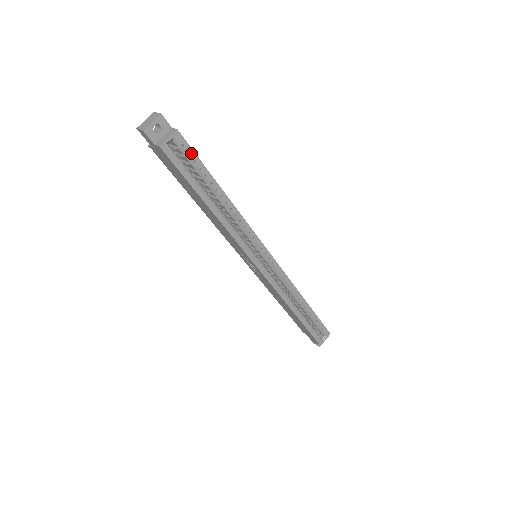
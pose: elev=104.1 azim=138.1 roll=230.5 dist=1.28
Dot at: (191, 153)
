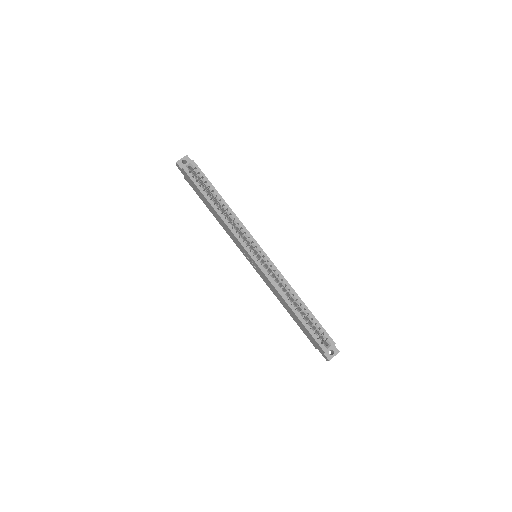
Dot at: (201, 173)
